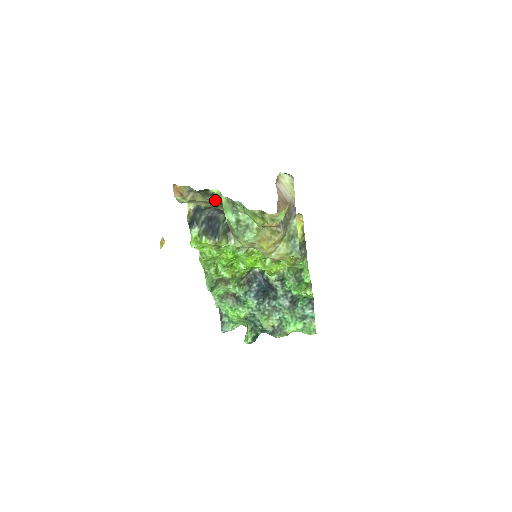
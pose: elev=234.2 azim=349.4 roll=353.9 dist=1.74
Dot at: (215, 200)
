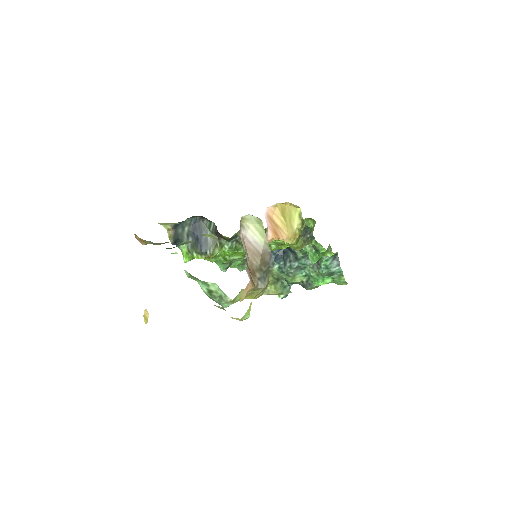
Dot at: (184, 243)
